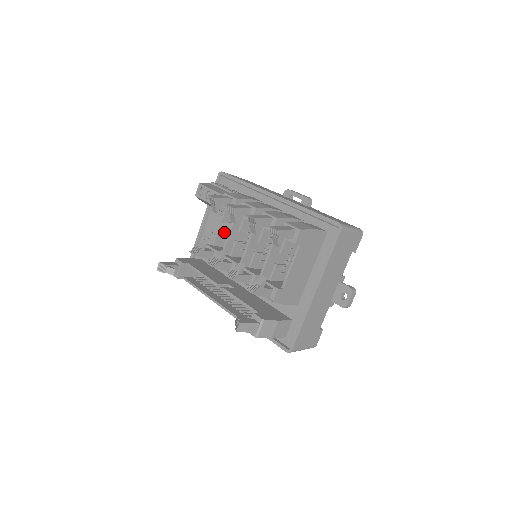
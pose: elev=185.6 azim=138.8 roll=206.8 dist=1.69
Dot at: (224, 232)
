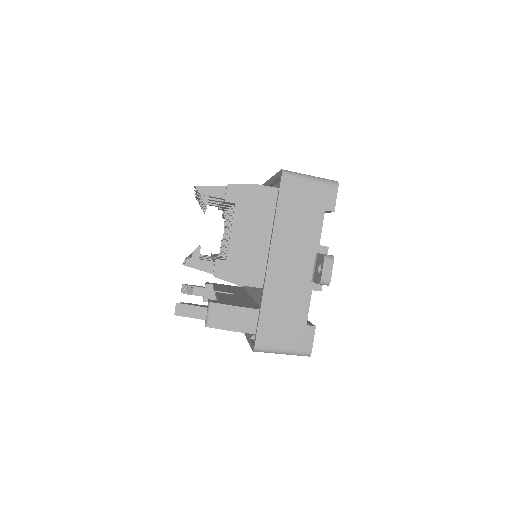
Dot at: occluded
